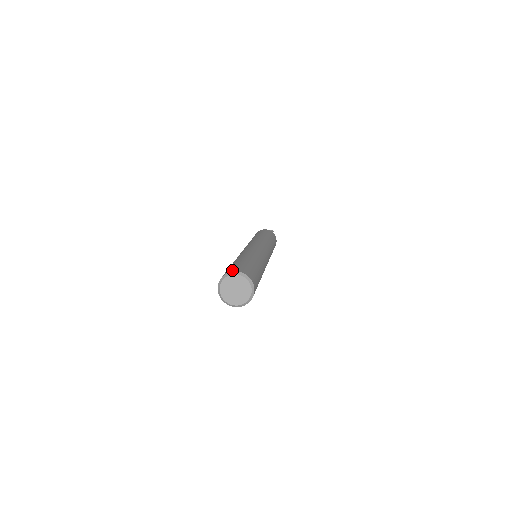
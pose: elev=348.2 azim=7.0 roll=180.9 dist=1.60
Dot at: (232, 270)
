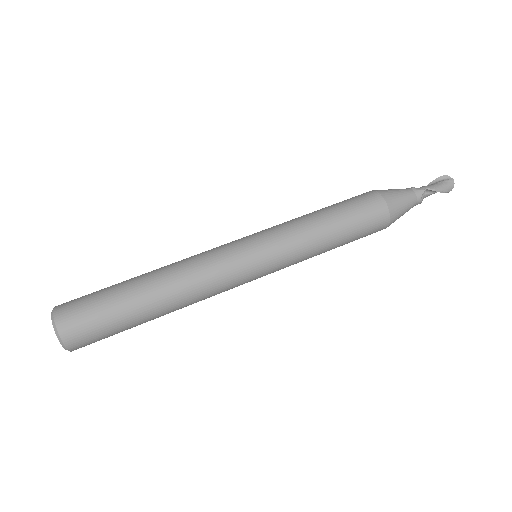
Dot at: (66, 336)
